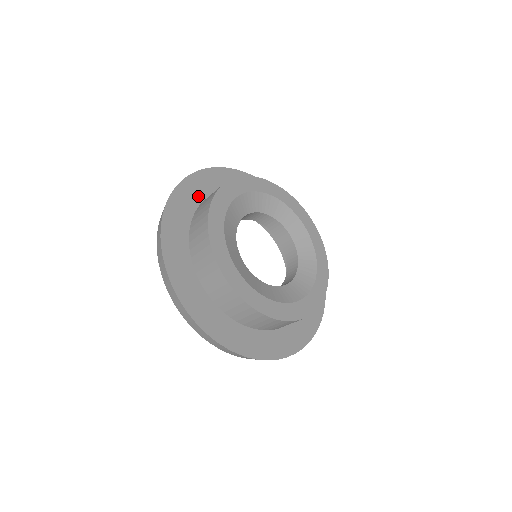
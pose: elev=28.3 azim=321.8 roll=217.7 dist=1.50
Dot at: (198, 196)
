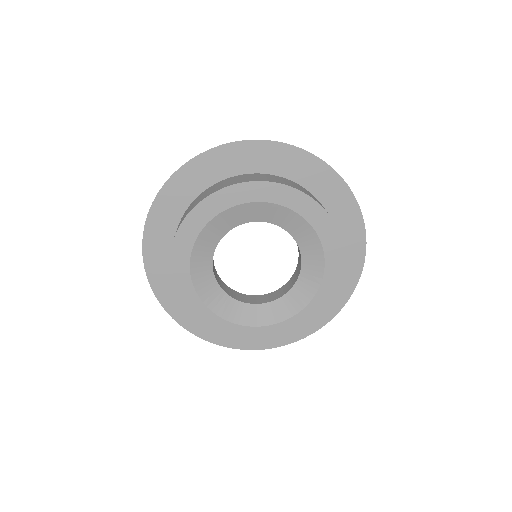
Dot at: (205, 180)
